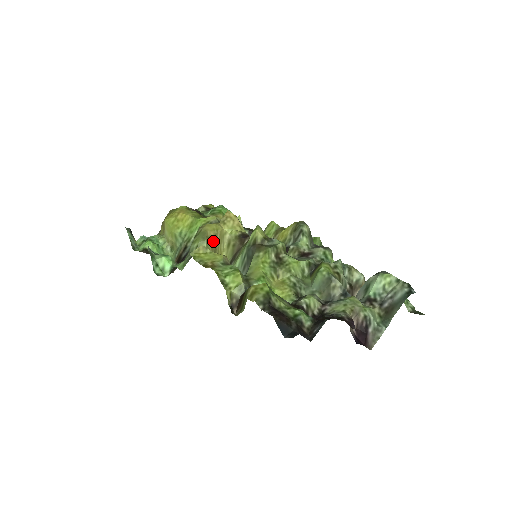
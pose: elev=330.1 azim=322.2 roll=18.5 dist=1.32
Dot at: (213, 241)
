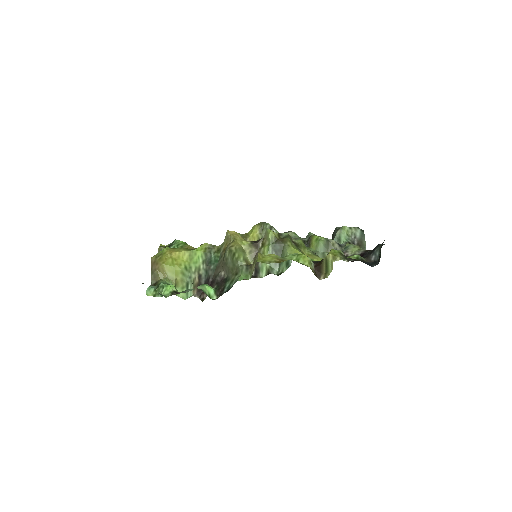
Dot at: occluded
